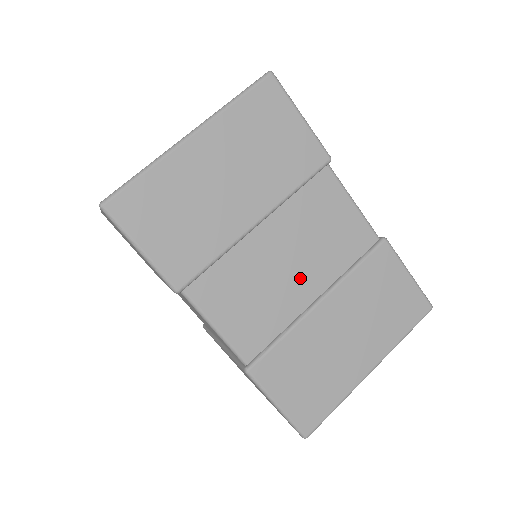
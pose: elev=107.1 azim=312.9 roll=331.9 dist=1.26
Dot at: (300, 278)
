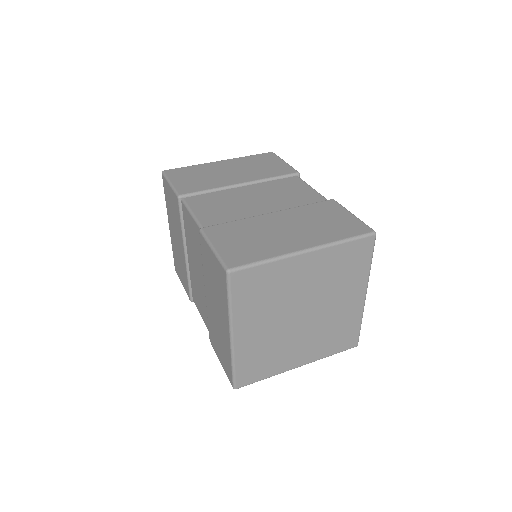
Dot at: (261, 205)
